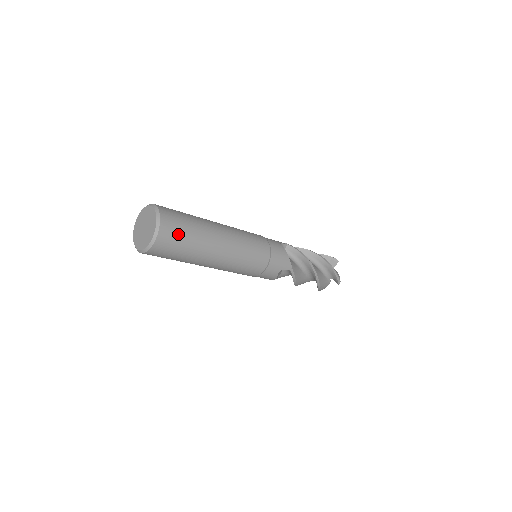
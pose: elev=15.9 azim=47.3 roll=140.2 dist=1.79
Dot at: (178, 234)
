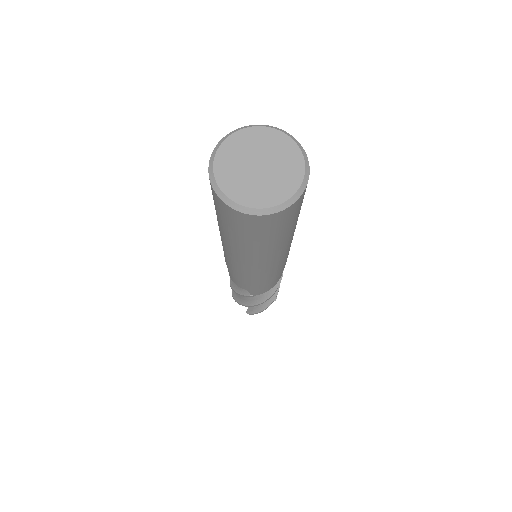
Dot at: occluded
